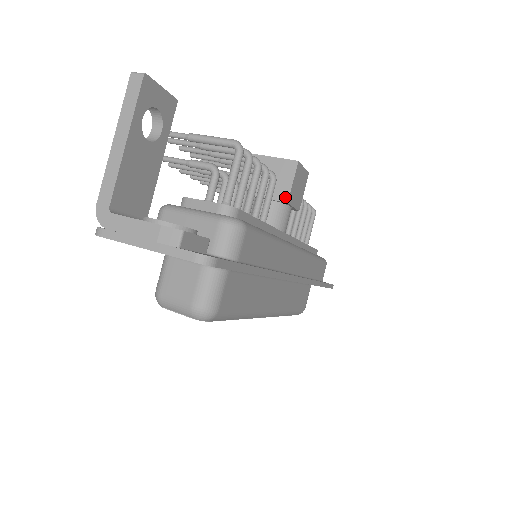
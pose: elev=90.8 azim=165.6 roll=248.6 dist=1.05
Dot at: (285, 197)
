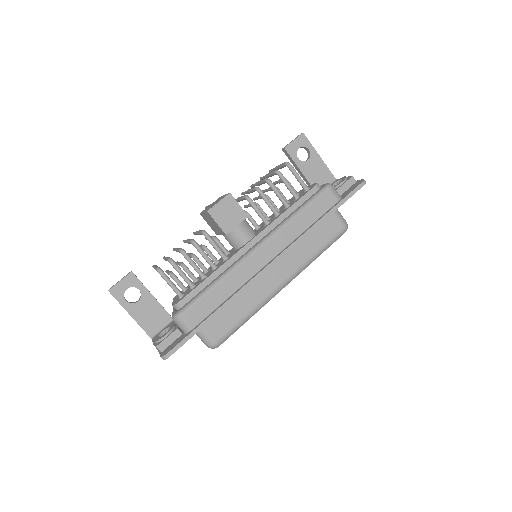
Dot at: (223, 232)
